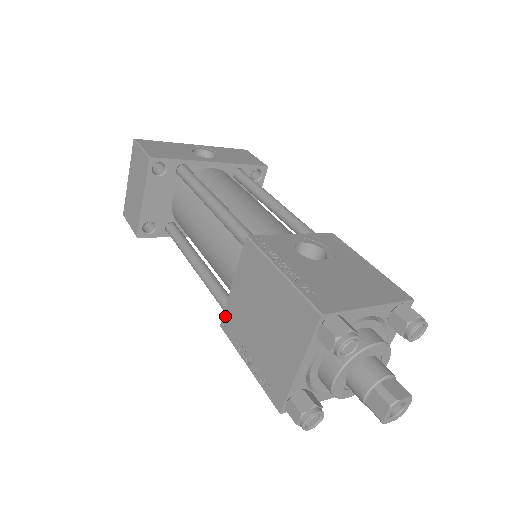
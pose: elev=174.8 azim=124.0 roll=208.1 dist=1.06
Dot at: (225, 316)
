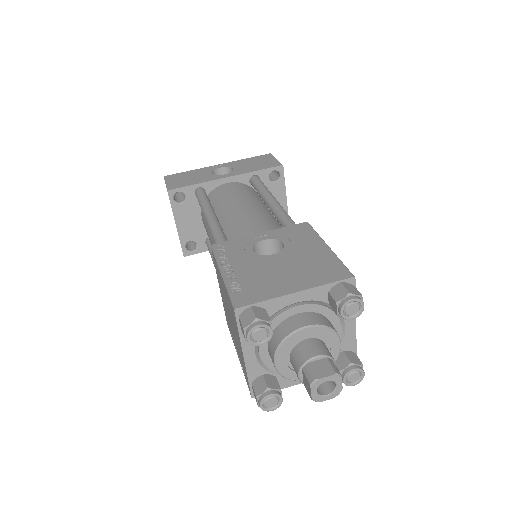
Dot at: (225, 315)
